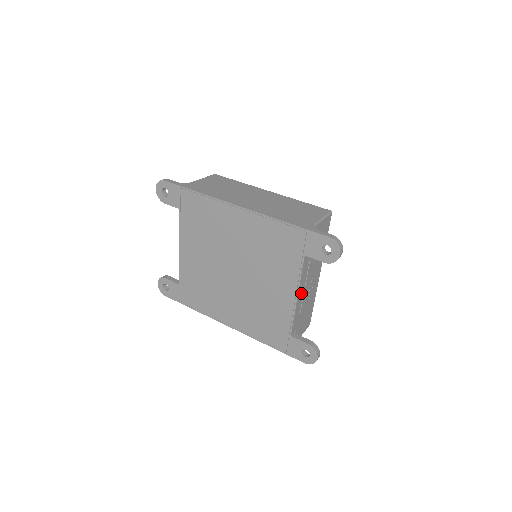
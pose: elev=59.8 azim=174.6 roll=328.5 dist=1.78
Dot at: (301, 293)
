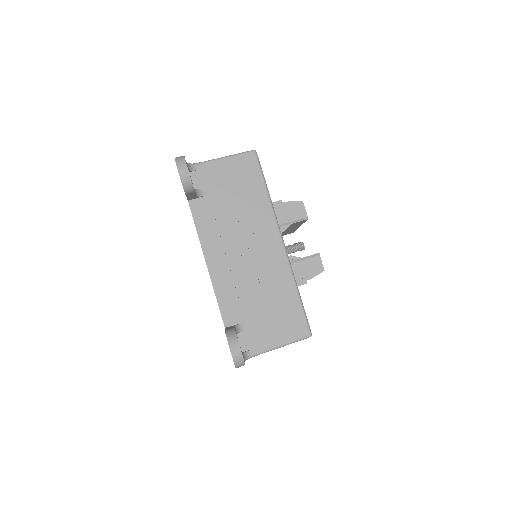
Dot at: (219, 260)
